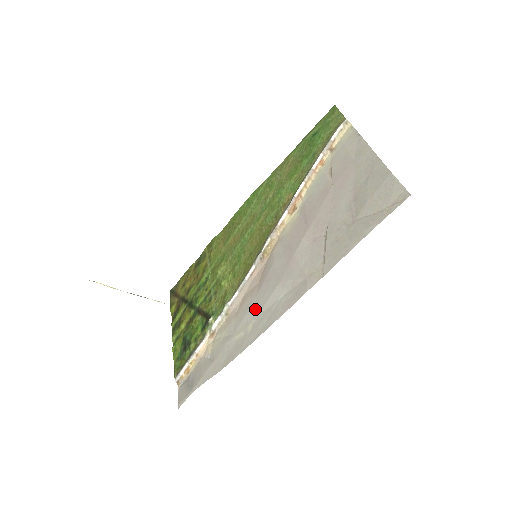
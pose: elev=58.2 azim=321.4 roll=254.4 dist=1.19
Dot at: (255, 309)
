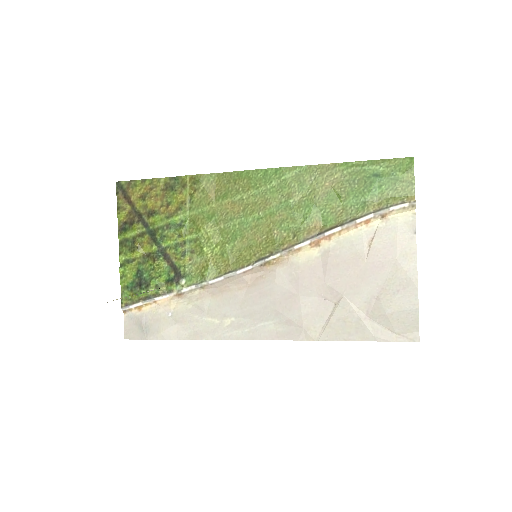
Dot at: (238, 310)
